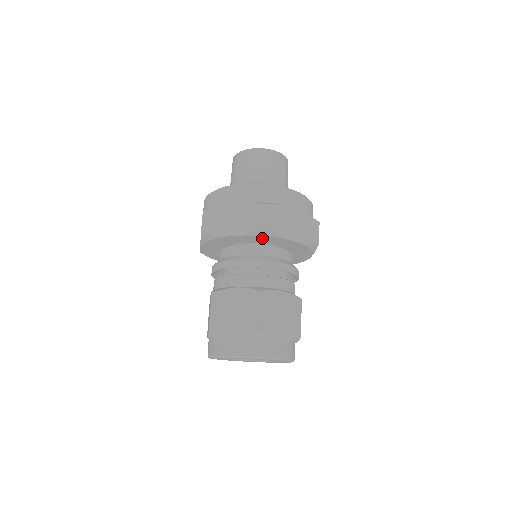
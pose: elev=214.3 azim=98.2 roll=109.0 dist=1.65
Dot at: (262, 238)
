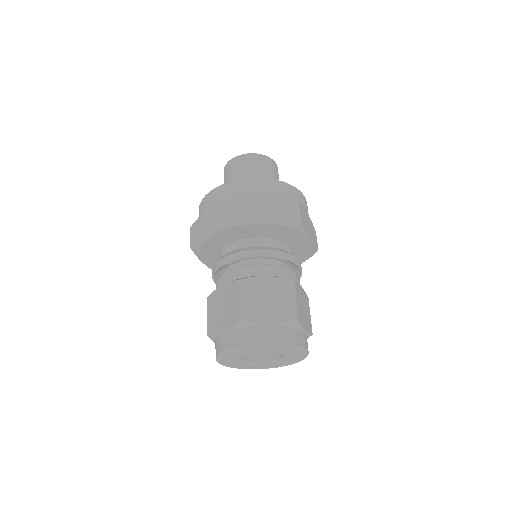
Dot at: (289, 232)
